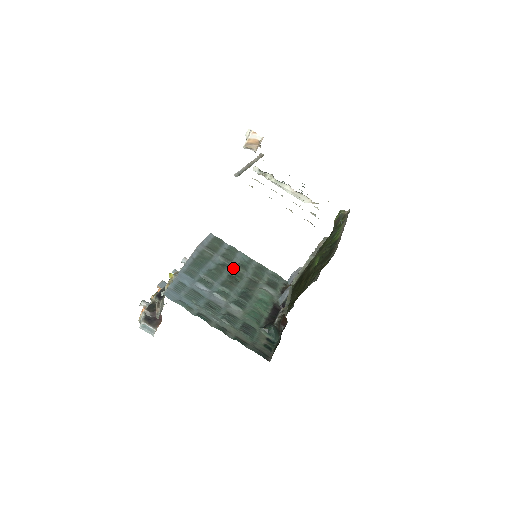
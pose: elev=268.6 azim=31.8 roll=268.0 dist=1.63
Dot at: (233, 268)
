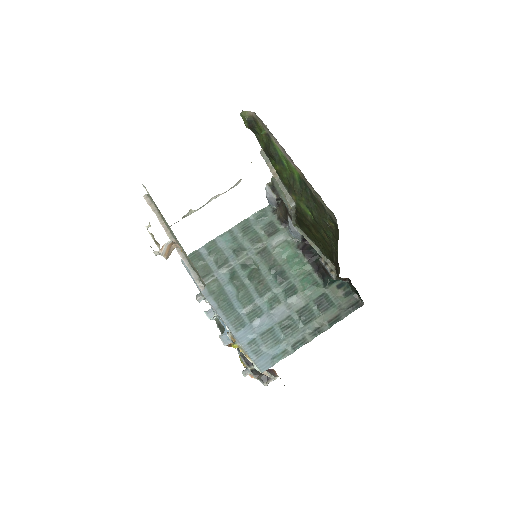
Dot at: (238, 264)
